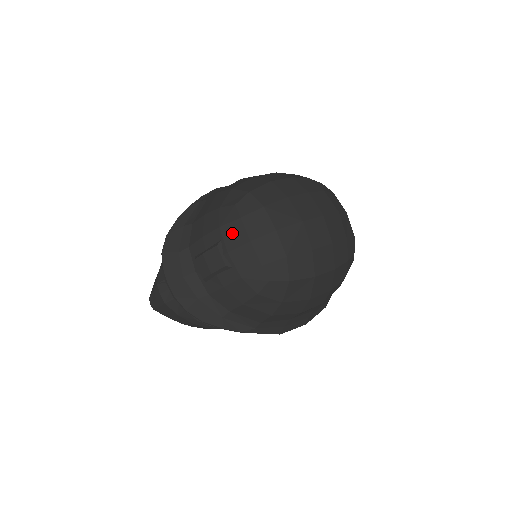
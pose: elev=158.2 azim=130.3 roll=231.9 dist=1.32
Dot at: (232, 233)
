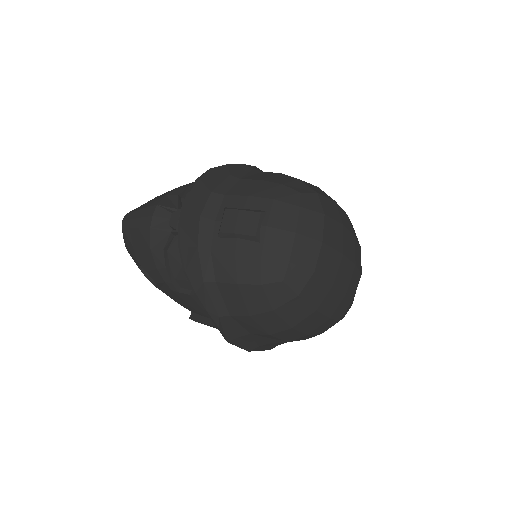
Dot at: (283, 213)
